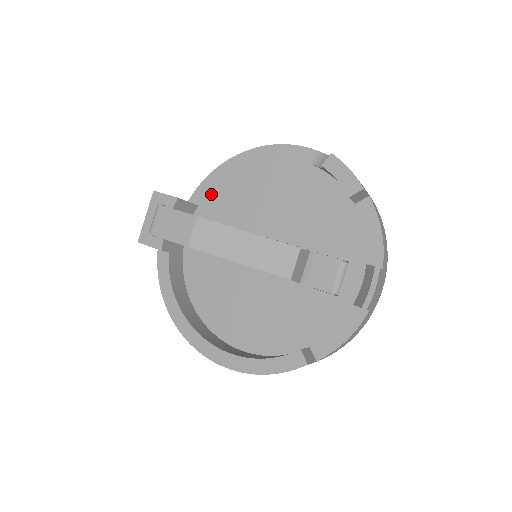
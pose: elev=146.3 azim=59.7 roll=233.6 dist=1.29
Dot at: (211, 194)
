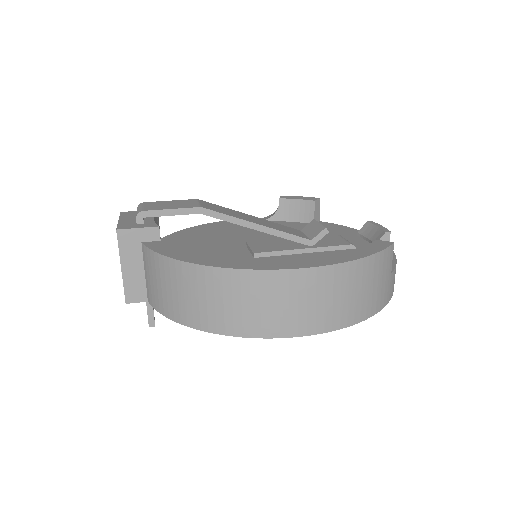
Dot at: (173, 243)
